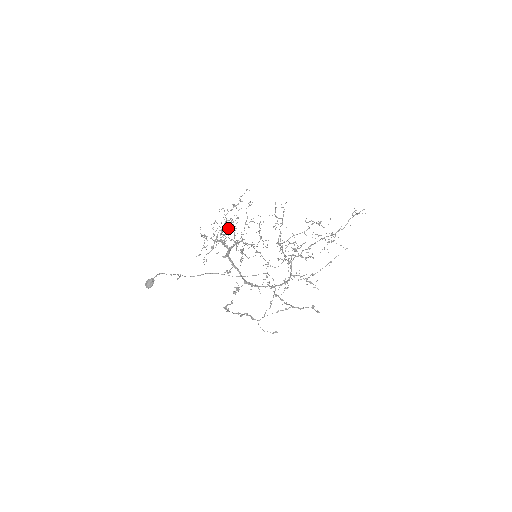
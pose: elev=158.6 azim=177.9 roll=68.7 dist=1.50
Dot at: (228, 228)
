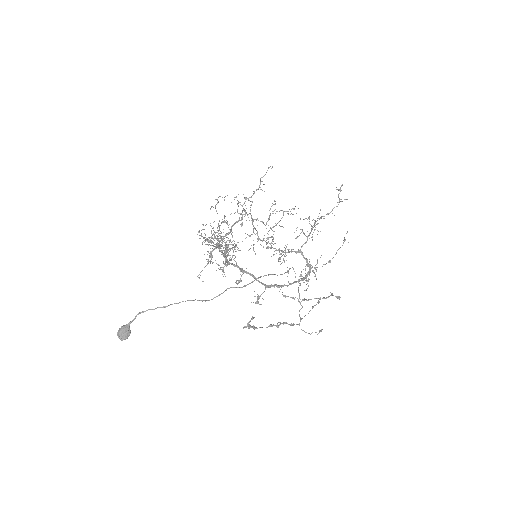
Dot at: occluded
